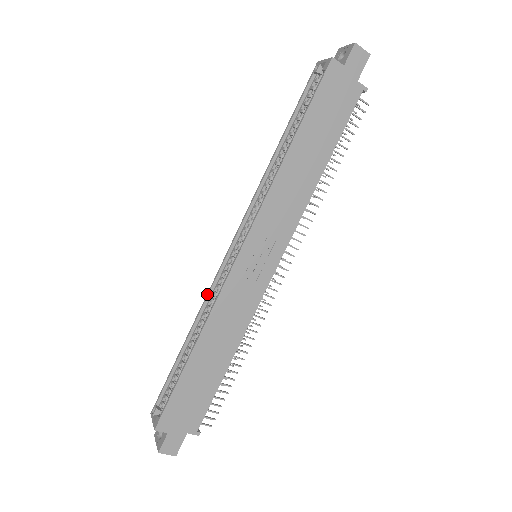
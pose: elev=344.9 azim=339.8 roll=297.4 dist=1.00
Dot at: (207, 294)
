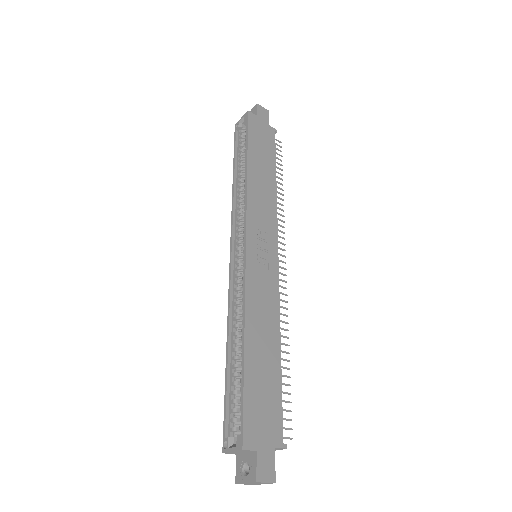
Dot at: (228, 302)
